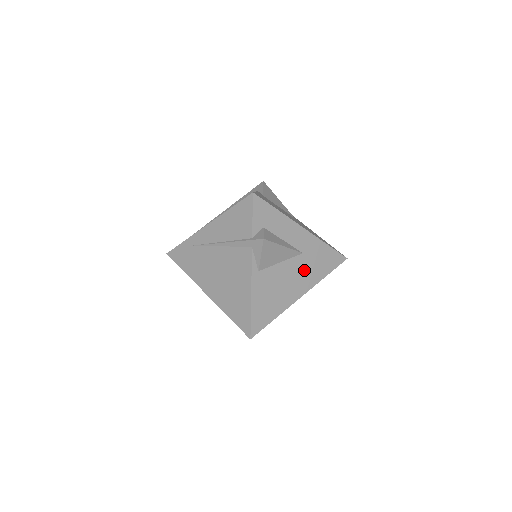
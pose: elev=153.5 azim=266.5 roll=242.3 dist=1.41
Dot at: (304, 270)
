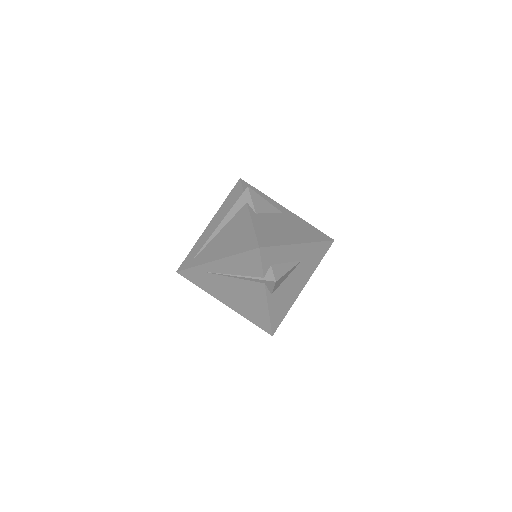
Dot at: (304, 270)
